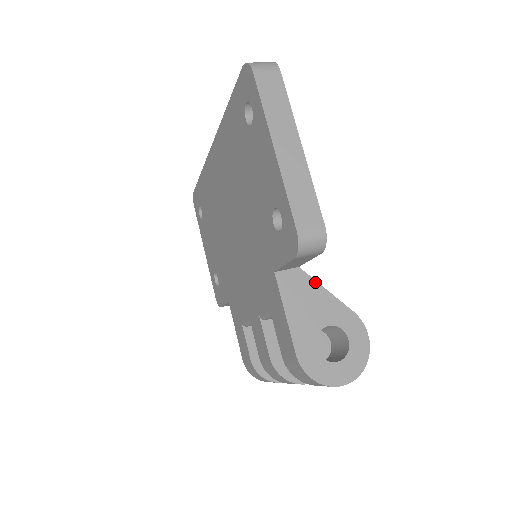
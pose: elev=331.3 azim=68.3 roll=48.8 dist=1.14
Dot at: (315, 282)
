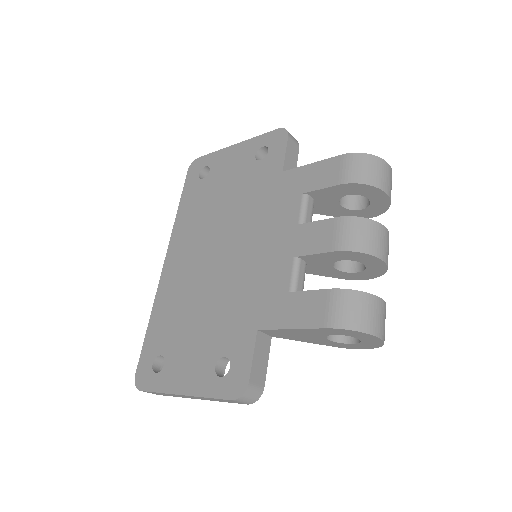
Dot at: occluded
